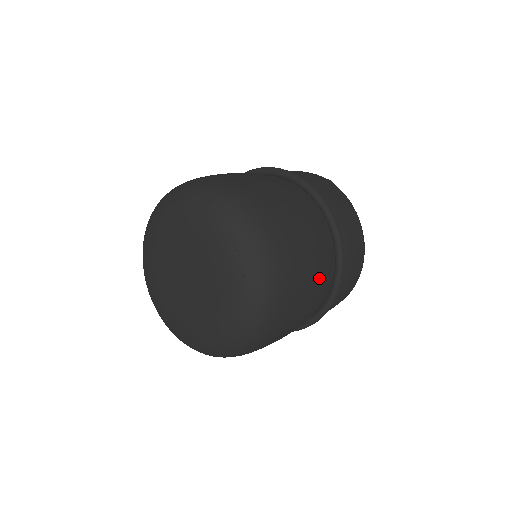
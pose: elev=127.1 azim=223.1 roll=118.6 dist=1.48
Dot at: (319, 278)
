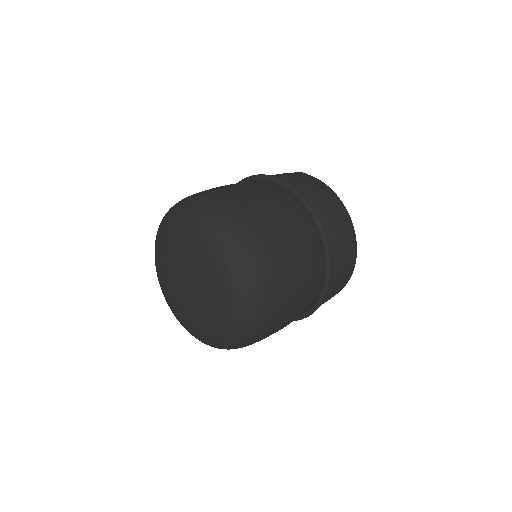
Dot at: (301, 248)
